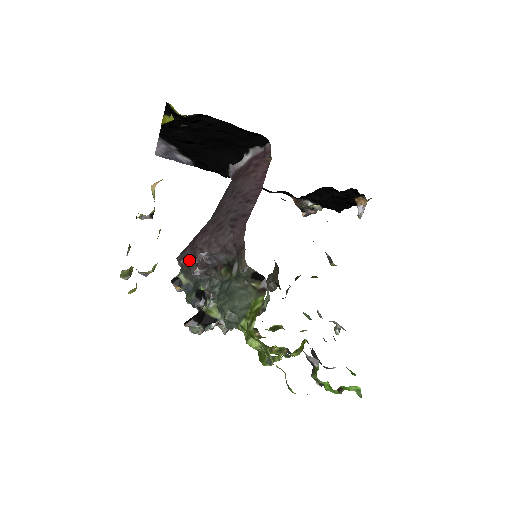
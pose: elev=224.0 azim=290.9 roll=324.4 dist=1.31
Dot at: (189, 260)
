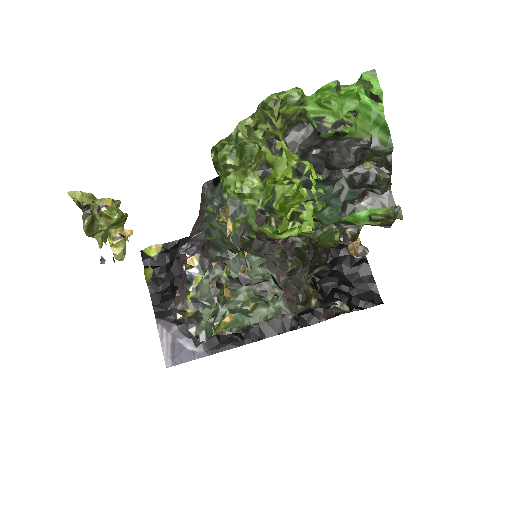
Dot at: (182, 280)
